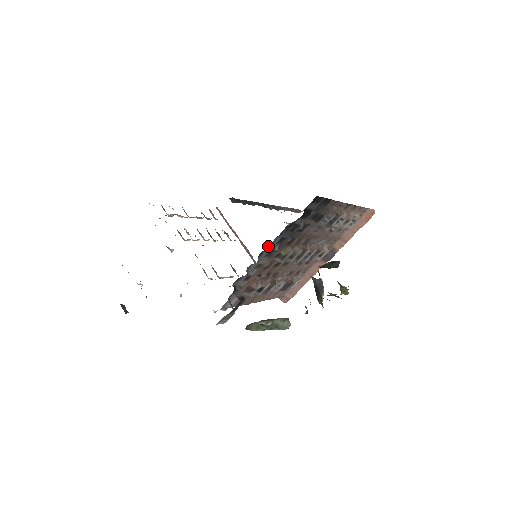
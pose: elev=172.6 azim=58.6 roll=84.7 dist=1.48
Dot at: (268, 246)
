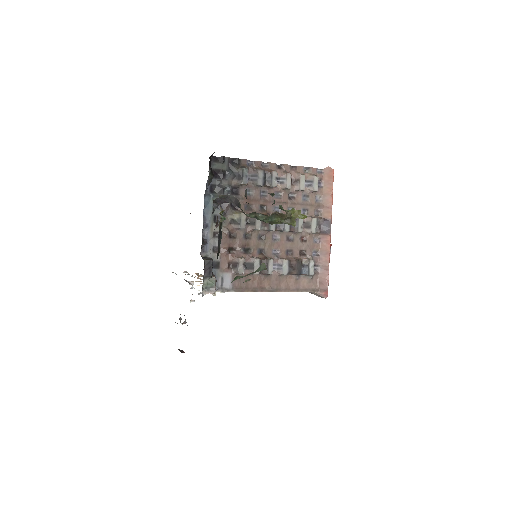
Dot at: (205, 210)
